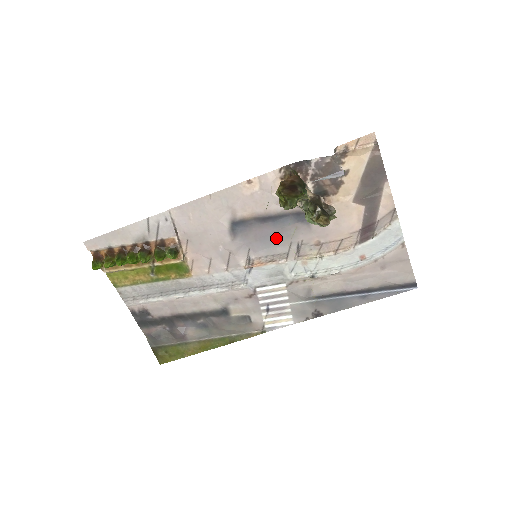
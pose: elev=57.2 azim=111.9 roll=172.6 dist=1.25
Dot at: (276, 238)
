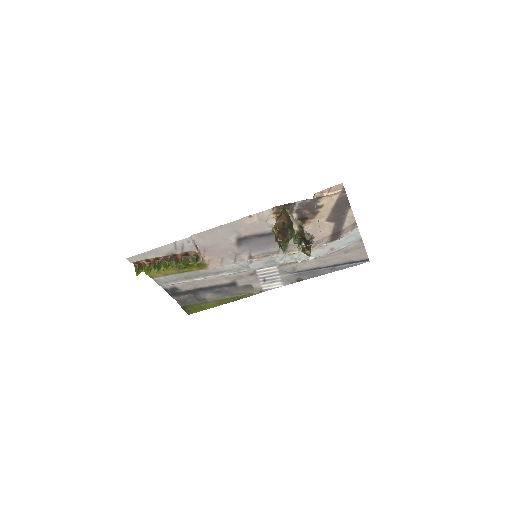
Dot at: (270, 244)
